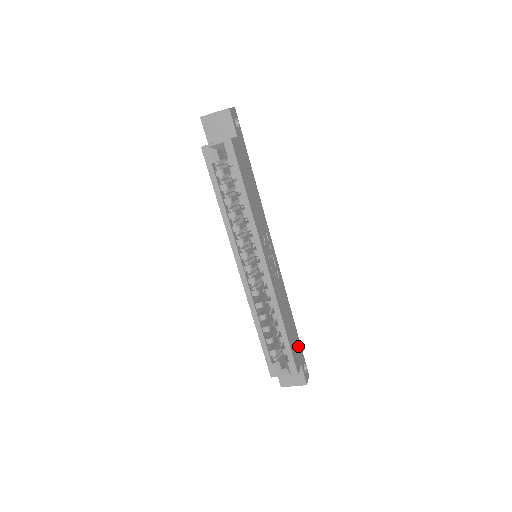
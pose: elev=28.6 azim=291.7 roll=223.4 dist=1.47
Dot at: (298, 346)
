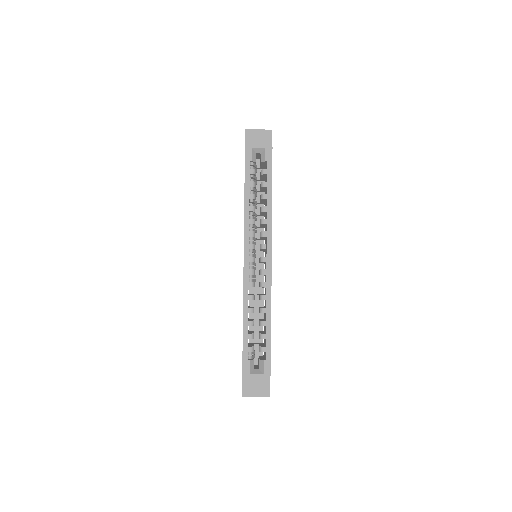
Dot at: occluded
